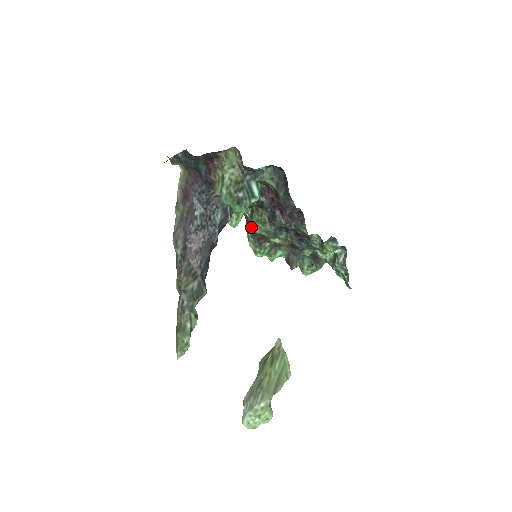
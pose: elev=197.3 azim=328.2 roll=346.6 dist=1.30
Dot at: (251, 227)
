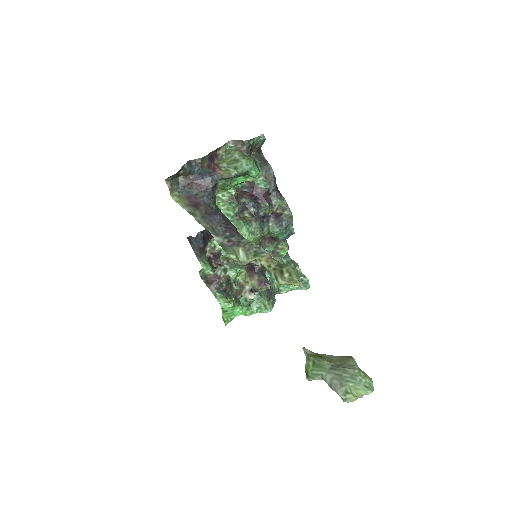
Dot at: (216, 279)
